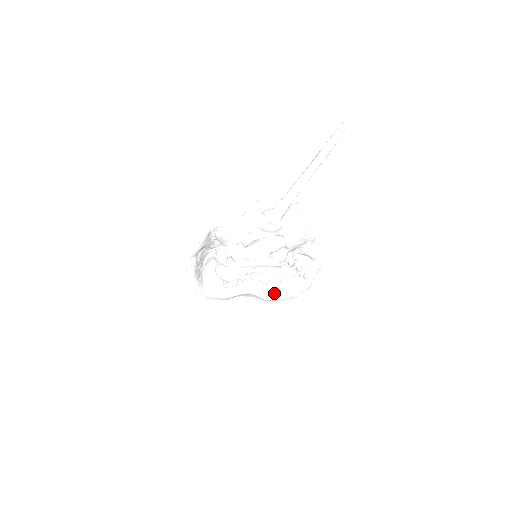
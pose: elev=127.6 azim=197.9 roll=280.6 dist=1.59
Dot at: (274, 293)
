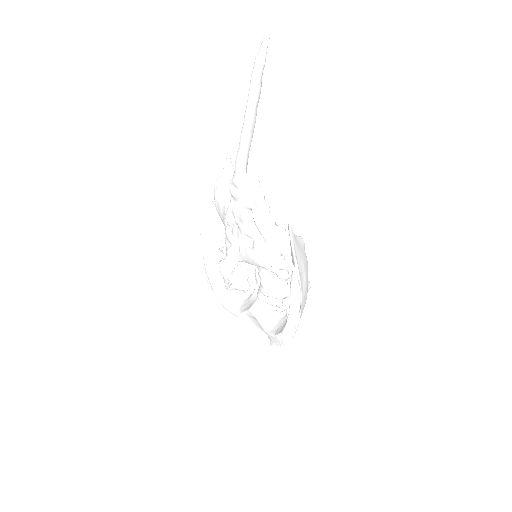
Dot at: (276, 327)
